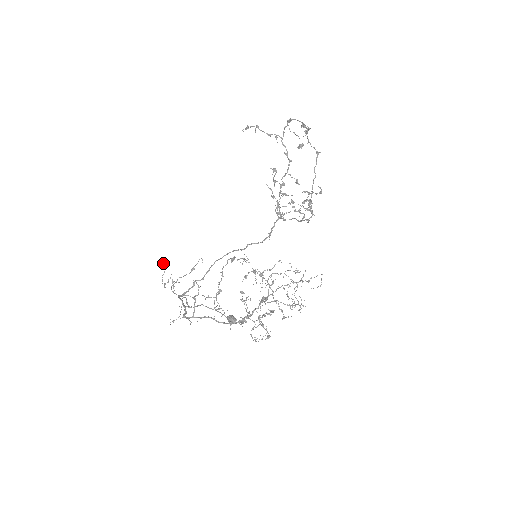
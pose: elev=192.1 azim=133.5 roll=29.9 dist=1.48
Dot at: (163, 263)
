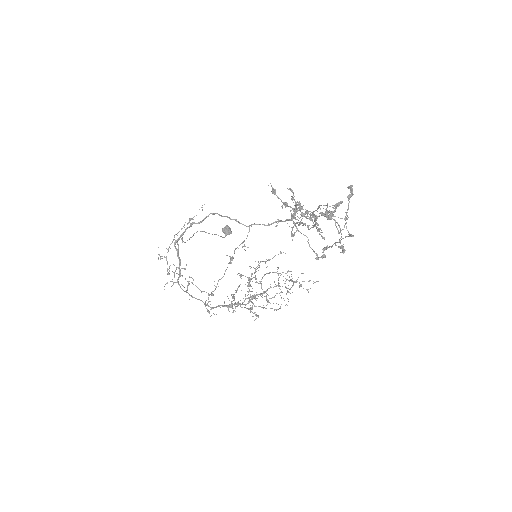
Dot at: occluded
